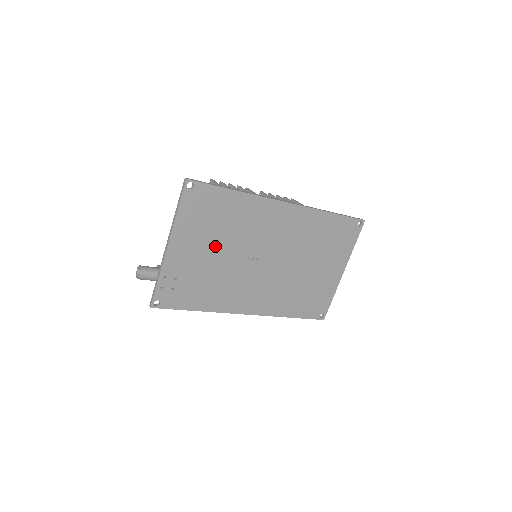
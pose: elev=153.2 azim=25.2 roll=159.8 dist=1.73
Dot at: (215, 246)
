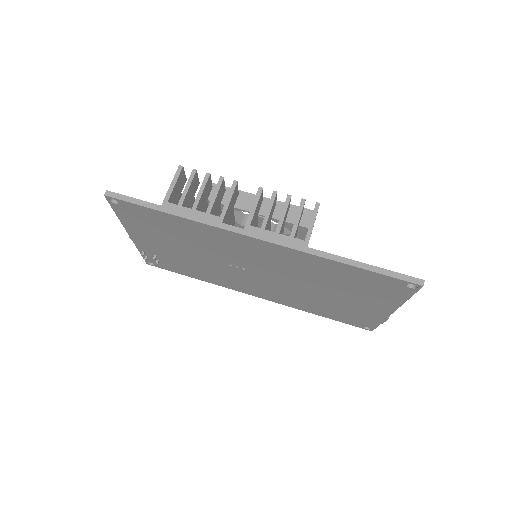
Dot at: (182, 247)
